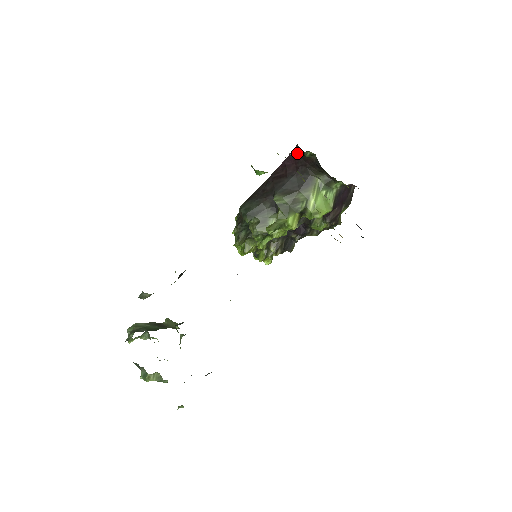
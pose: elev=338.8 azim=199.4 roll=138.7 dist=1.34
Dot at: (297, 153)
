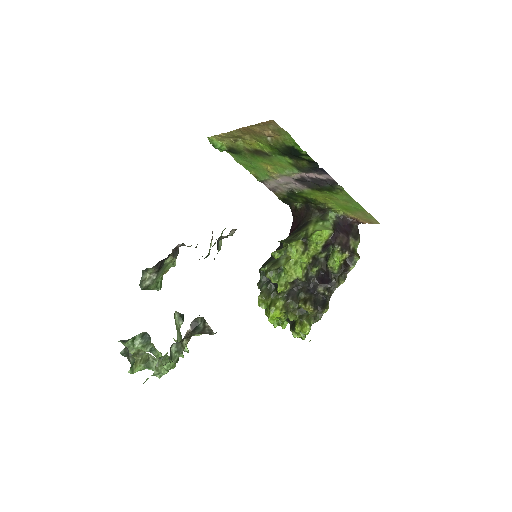
Dot at: (295, 218)
